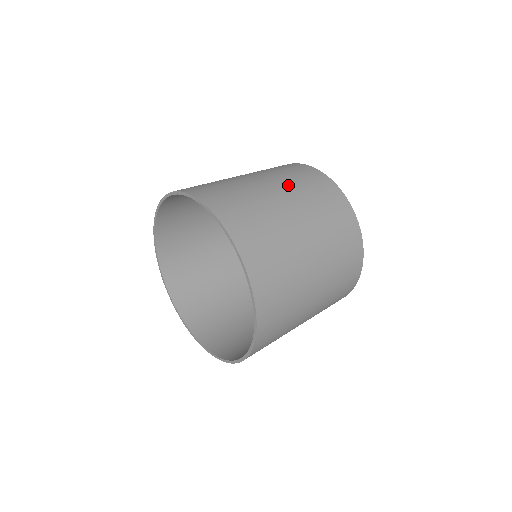
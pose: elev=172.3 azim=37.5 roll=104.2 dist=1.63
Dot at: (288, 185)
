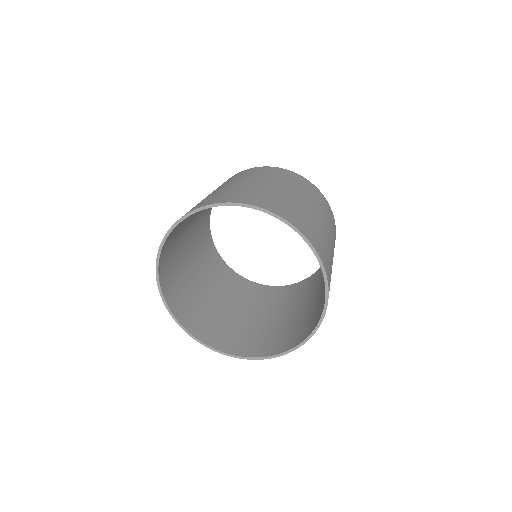
Dot at: (286, 184)
